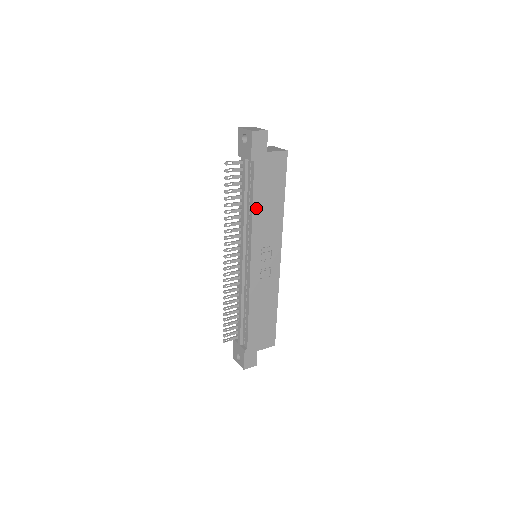
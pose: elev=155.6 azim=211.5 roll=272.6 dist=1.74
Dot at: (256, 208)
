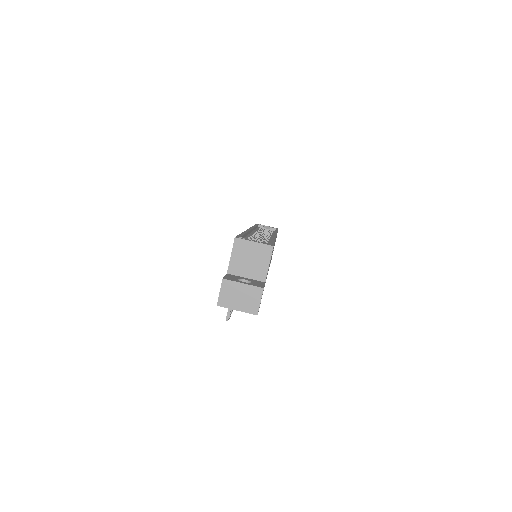
Dot at: occluded
